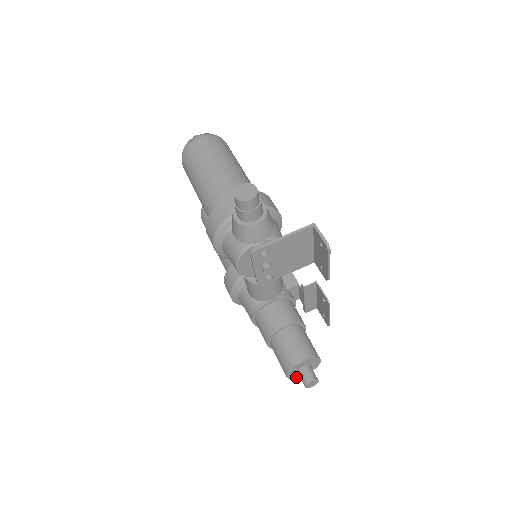
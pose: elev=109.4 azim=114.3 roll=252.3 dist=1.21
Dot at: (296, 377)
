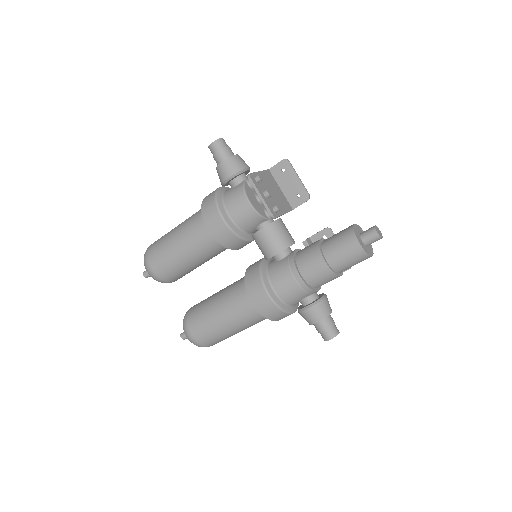
Dot at: (368, 254)
